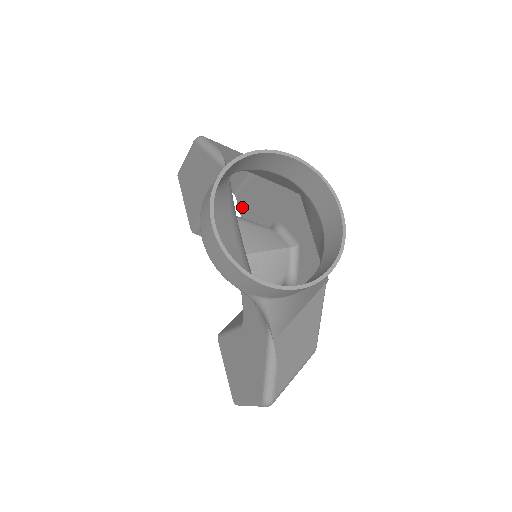
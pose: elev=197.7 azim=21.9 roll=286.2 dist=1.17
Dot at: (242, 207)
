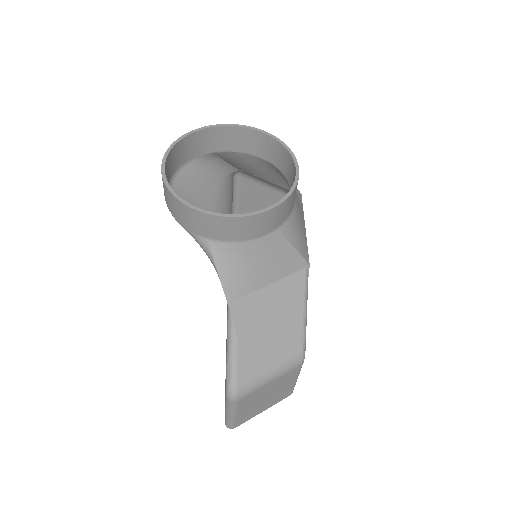
Dot at: occluded
